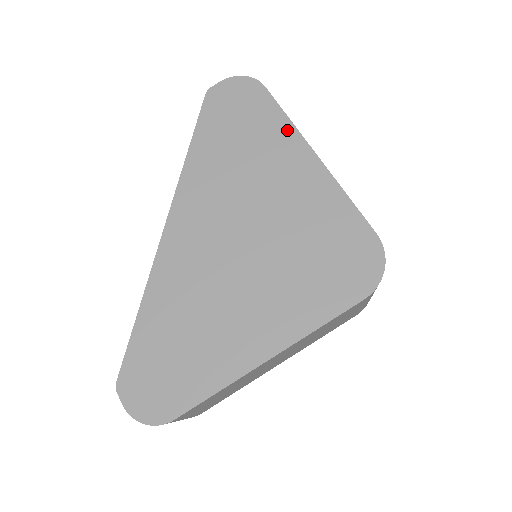
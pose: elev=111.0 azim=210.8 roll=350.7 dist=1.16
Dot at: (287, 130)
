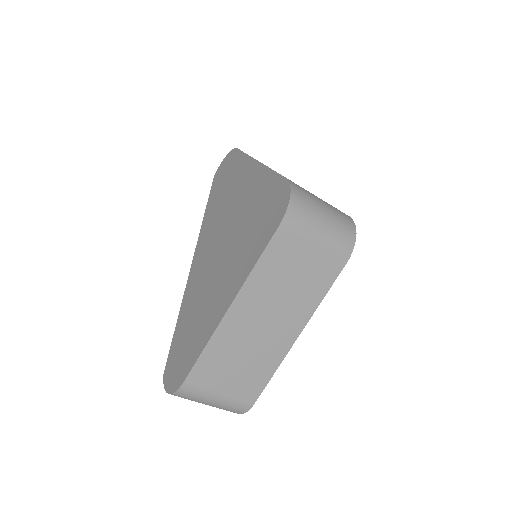
Dot at: (245, 161)
